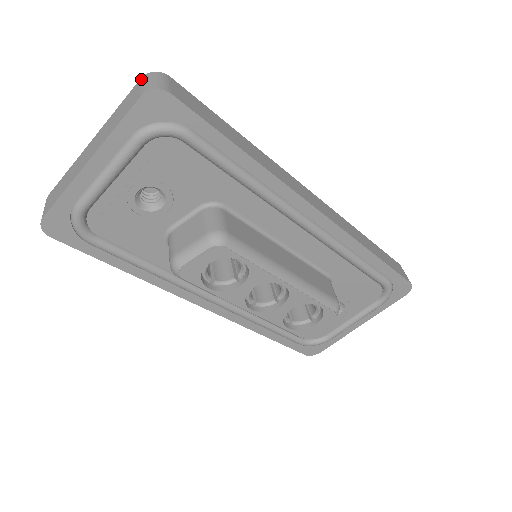
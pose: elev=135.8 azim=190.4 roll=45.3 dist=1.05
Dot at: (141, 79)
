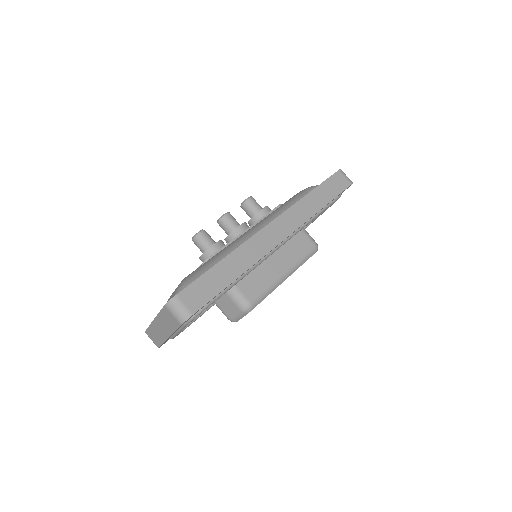
Dot at: (166, 308)
